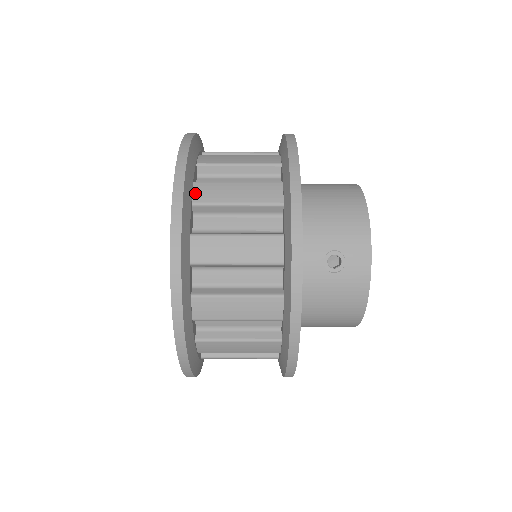
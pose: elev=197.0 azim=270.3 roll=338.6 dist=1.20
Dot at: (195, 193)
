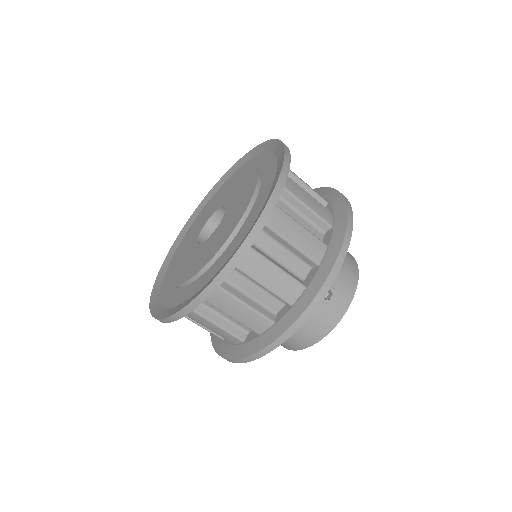
Dot at: occluded
